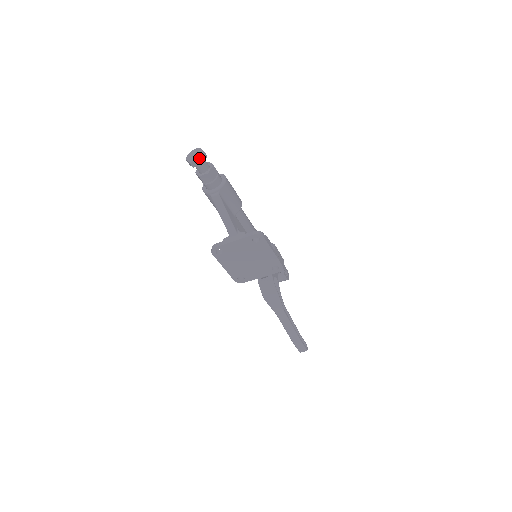
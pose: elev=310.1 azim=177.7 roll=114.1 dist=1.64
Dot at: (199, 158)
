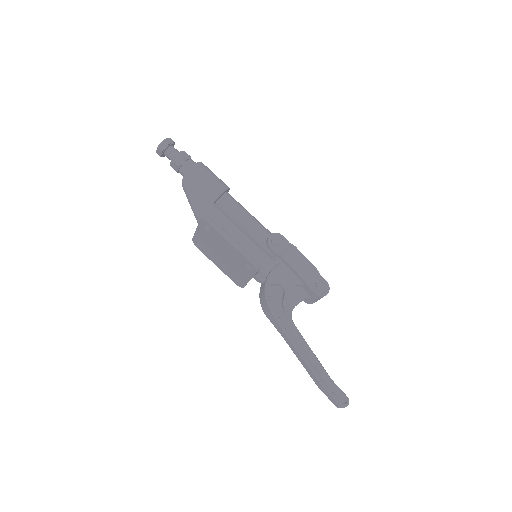
Dot at: (158, 146)
